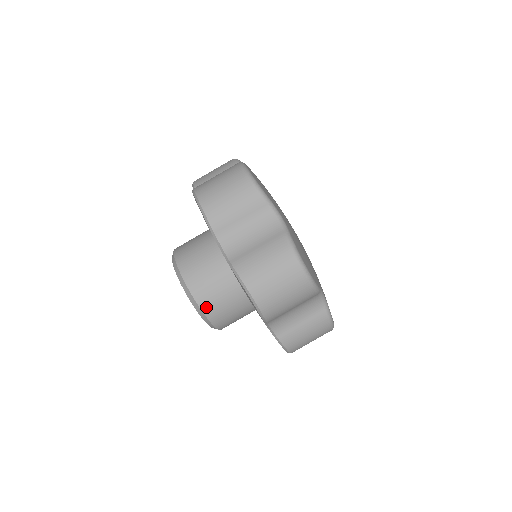
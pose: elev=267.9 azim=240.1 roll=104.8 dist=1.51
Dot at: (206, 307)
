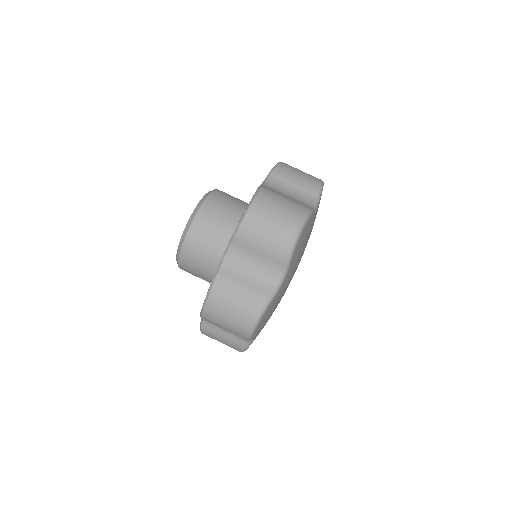
Dot at: (202, 214)
